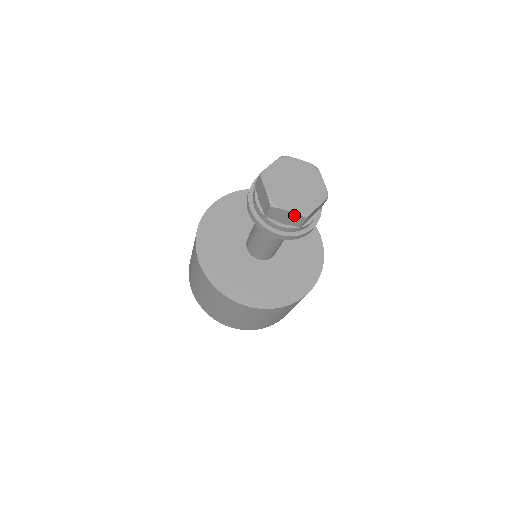
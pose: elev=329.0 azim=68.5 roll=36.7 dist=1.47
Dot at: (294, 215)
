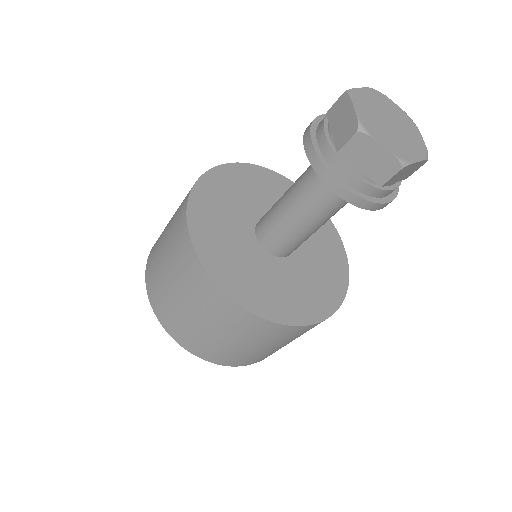
Dot at: (387, 157)
